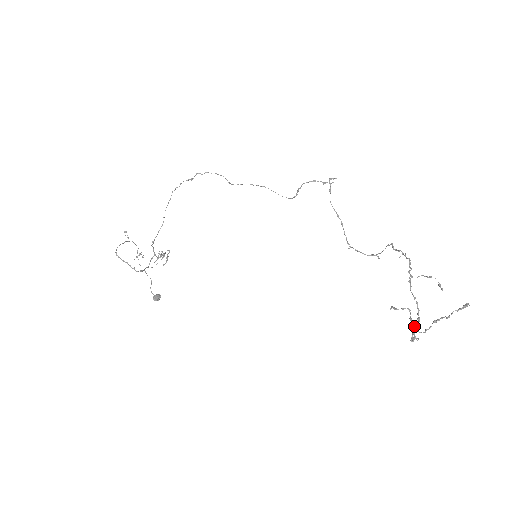
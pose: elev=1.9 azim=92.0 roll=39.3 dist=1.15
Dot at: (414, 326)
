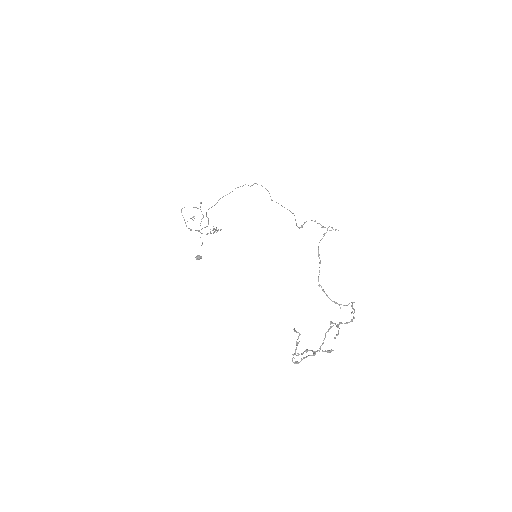
Dot at: (306, 356)
